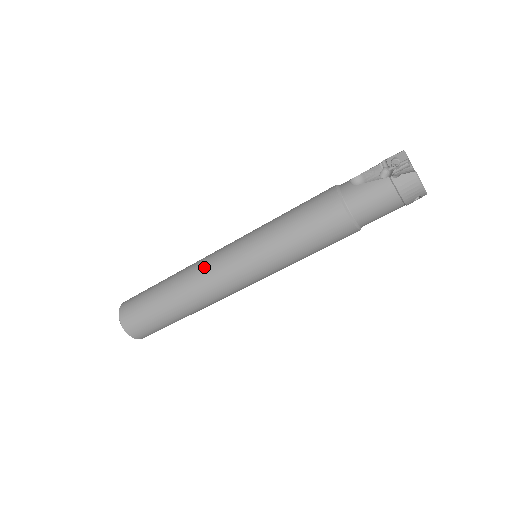
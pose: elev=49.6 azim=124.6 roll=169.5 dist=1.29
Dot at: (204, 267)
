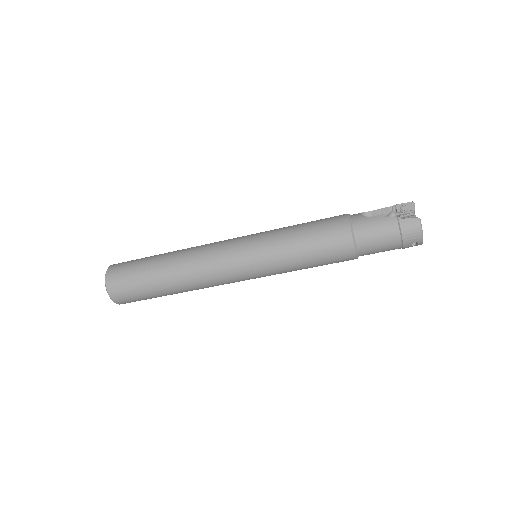
Dot at: (206, 250)
